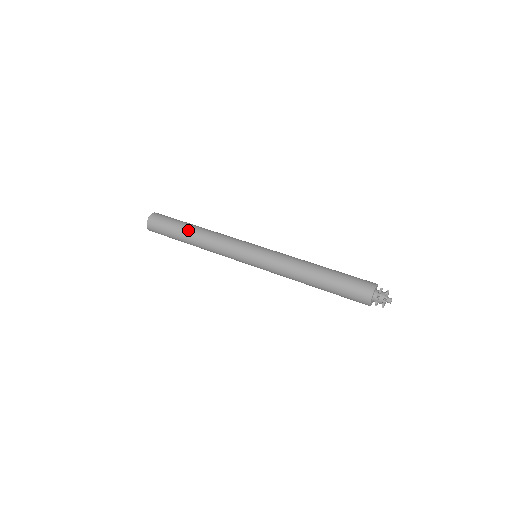
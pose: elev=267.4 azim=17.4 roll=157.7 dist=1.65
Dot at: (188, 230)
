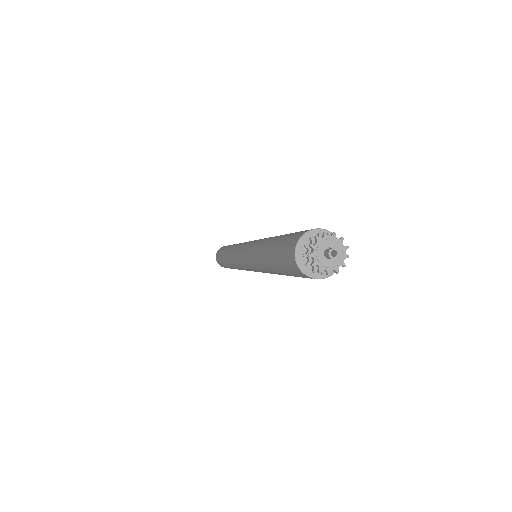
Dot at: occluded
